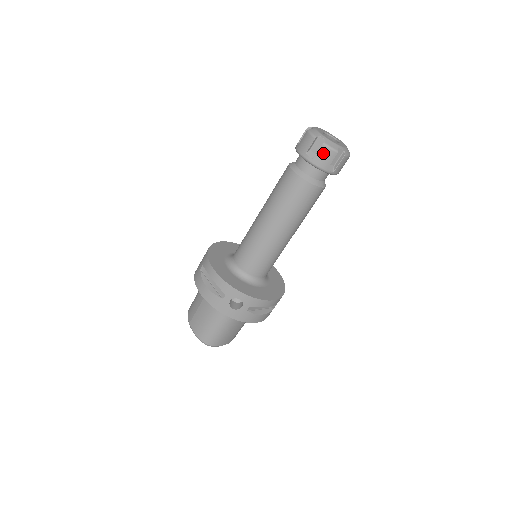
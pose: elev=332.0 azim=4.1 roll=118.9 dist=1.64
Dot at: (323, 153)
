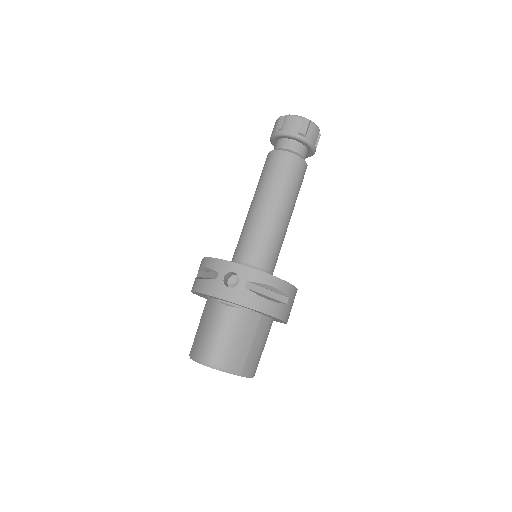
Dot at: (289, 121)
